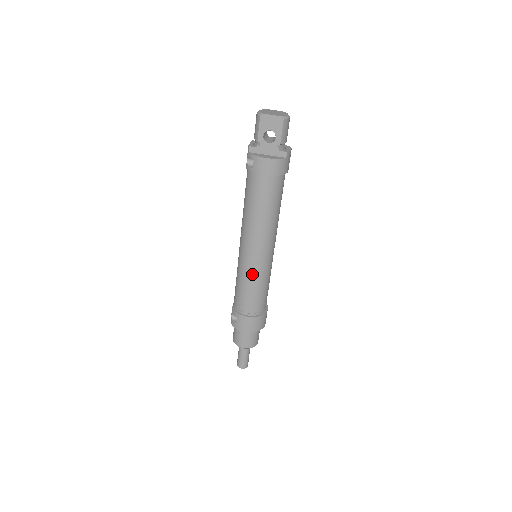
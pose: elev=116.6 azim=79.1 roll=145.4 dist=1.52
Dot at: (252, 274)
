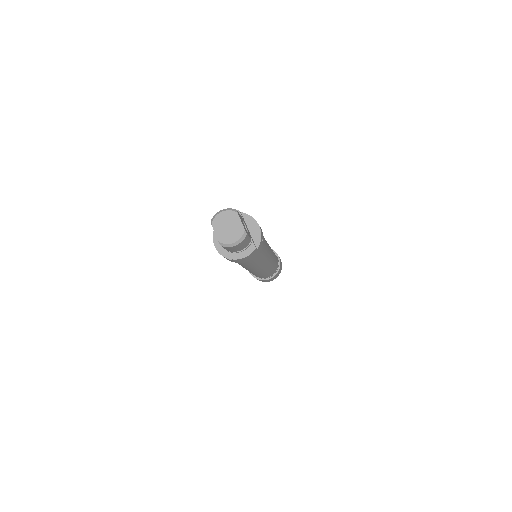
Dot at: occluded
